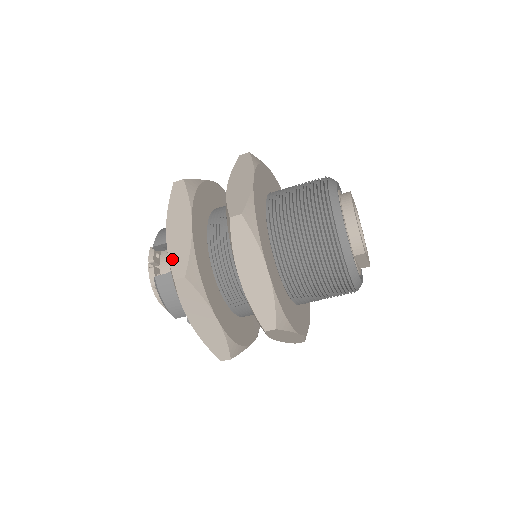
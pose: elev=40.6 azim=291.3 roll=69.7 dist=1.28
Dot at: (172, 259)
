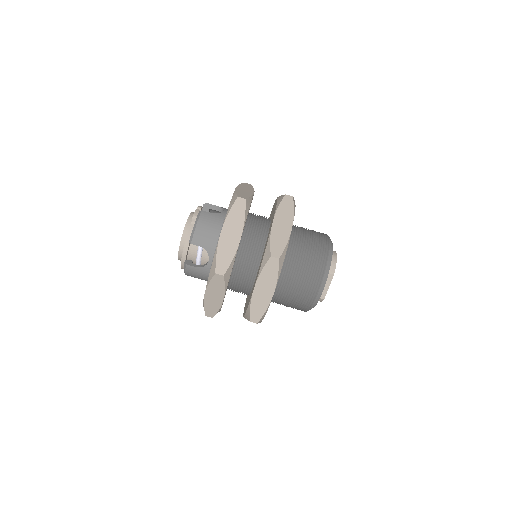
Dot at: (238, 193)
